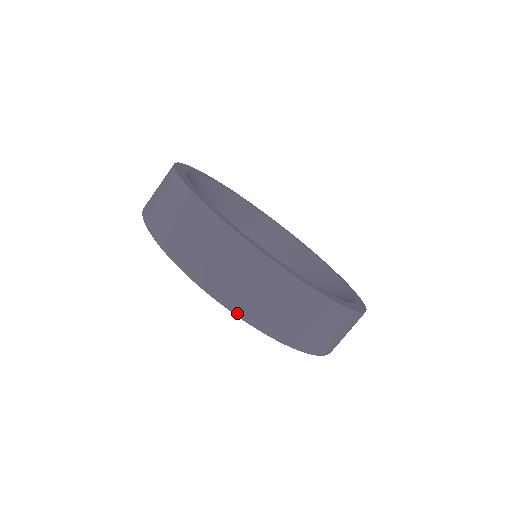
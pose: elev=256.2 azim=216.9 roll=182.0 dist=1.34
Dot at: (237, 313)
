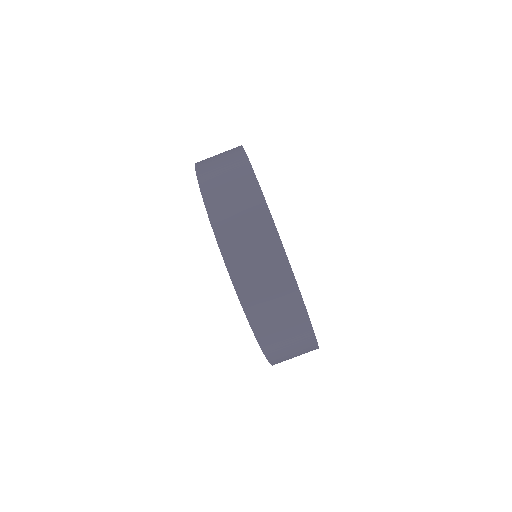
Dot at: (208, 207)
